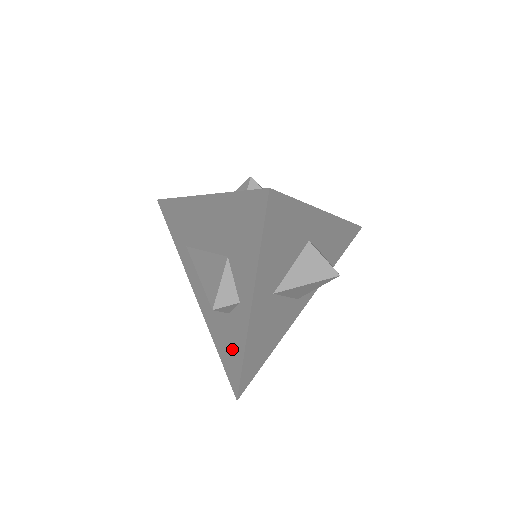
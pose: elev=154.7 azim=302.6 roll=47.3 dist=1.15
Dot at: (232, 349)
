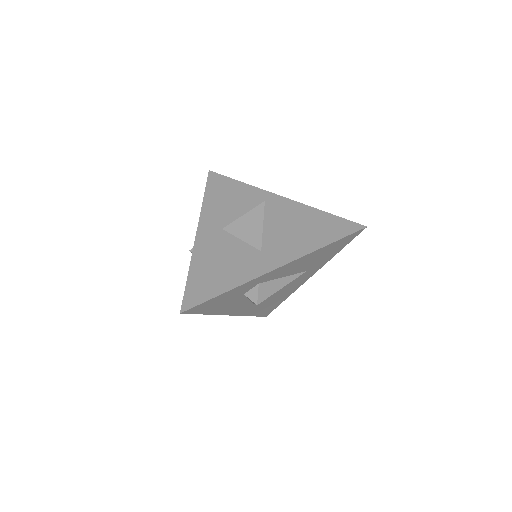
Dot at: occluded
